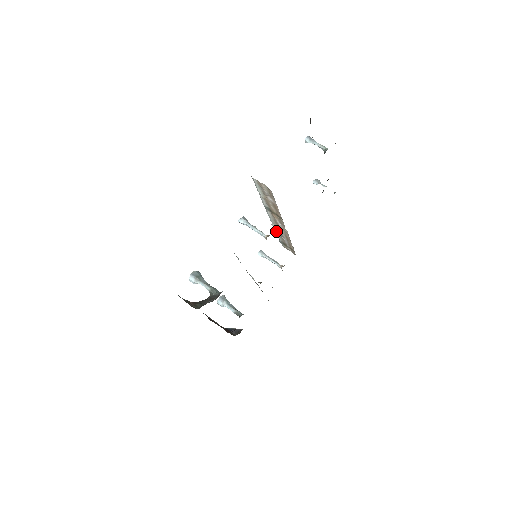
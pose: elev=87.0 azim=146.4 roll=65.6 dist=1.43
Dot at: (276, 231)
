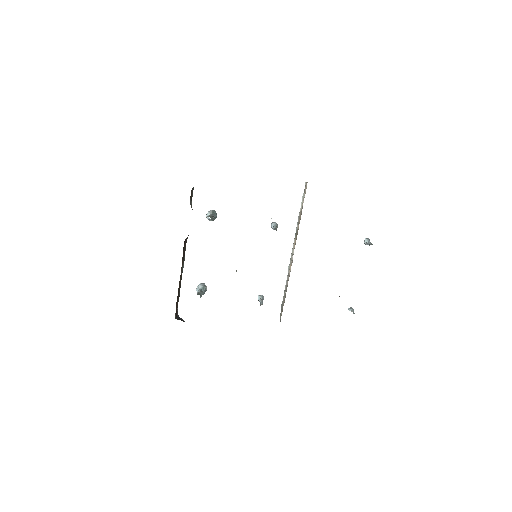
Dot at: occluded
